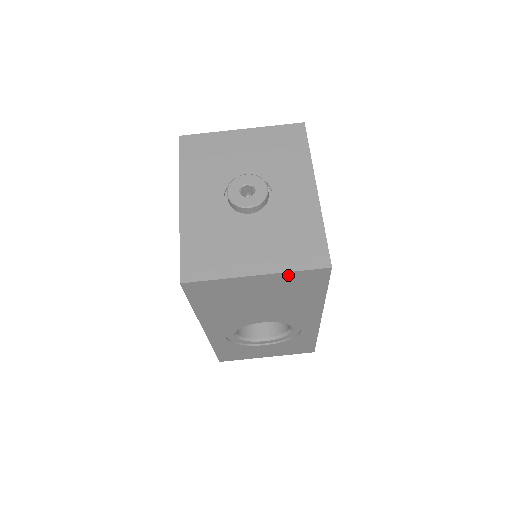
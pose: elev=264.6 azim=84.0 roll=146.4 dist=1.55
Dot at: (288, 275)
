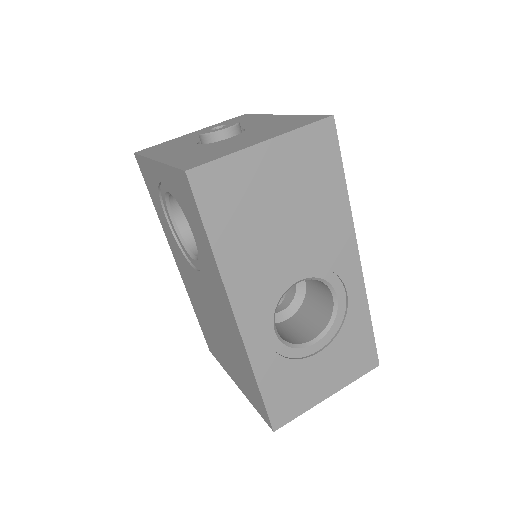
Dot at: (296, 138)
